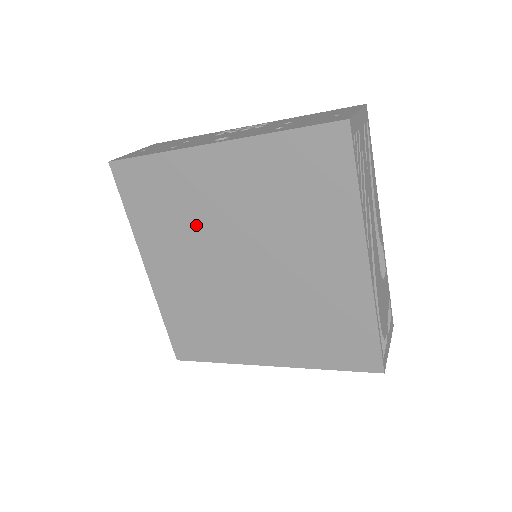
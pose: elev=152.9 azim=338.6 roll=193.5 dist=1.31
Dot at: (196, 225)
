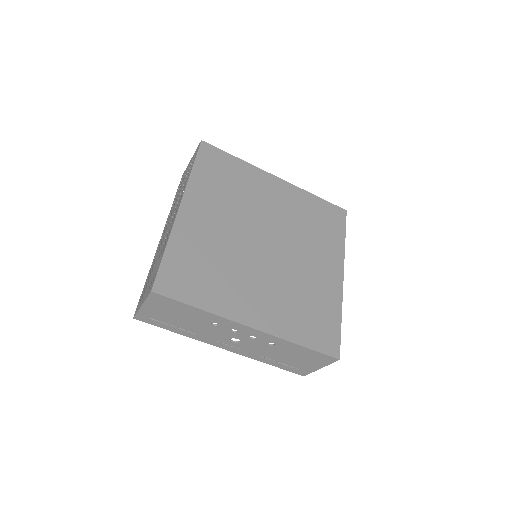
Dot at: (244, 204)
